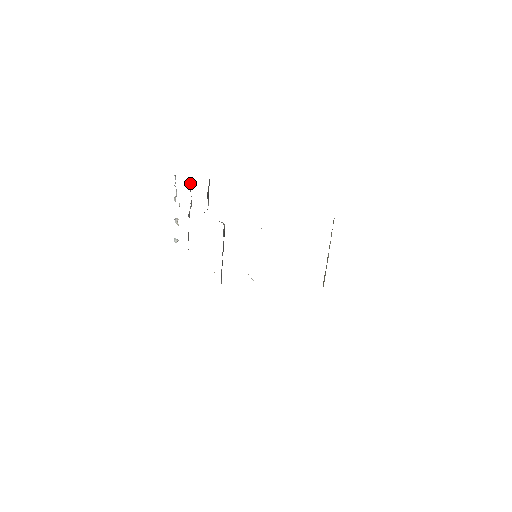
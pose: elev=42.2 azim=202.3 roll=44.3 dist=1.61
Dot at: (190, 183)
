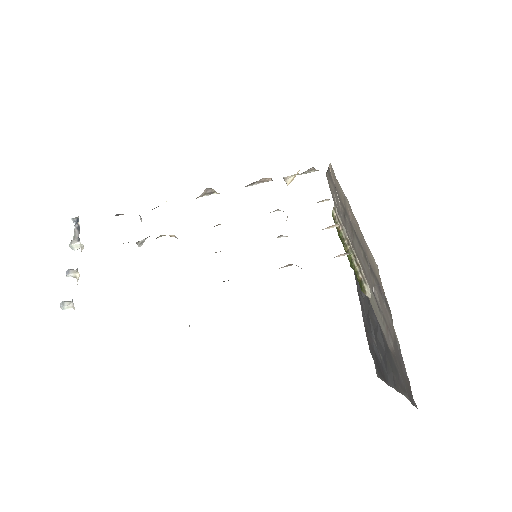
Dot at: occluded
